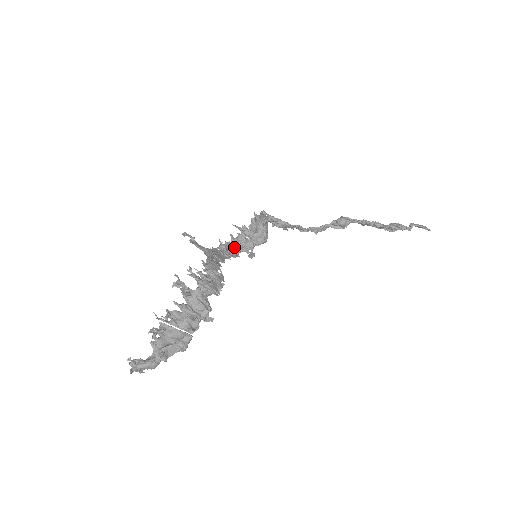
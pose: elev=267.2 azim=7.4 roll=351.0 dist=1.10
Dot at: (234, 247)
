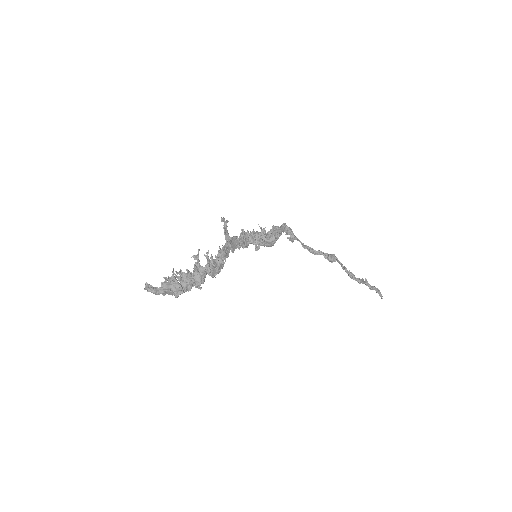
Dot at: (250, 238)
